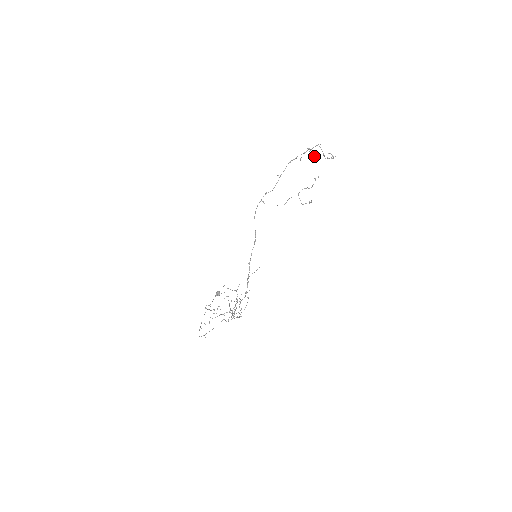
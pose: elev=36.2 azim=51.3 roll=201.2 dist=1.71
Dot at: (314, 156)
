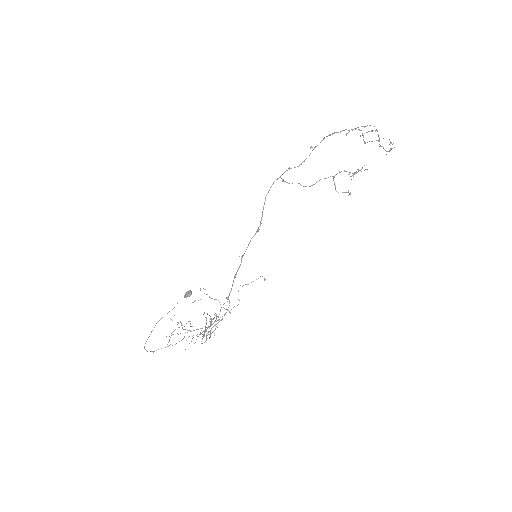
Dot at: (365, 142)
